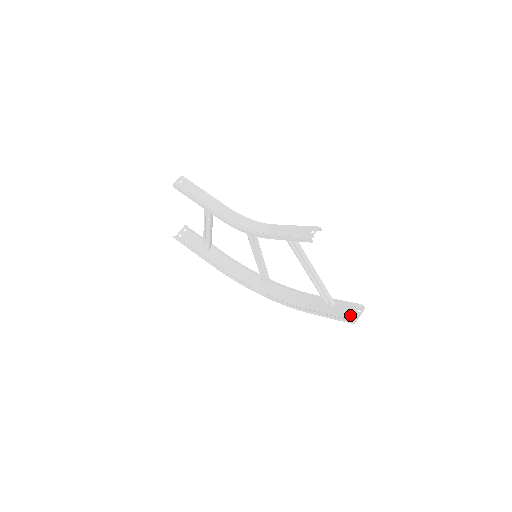
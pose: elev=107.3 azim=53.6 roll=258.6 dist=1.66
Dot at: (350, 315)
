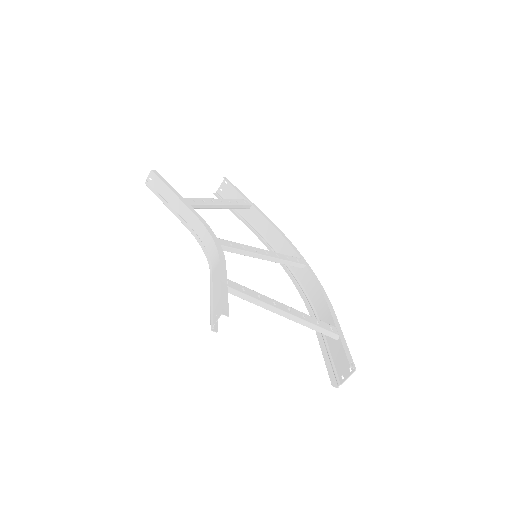
Dot at: (341, 369)
